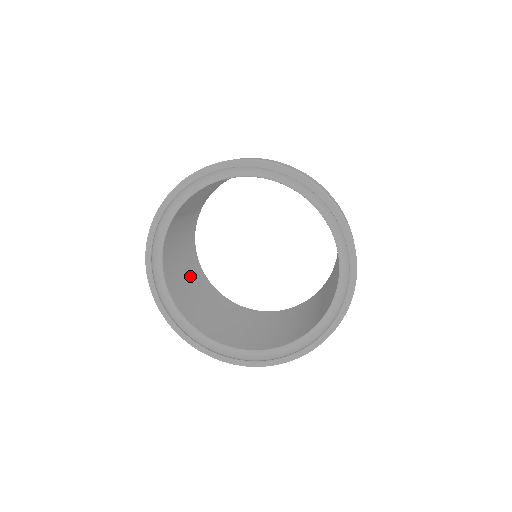
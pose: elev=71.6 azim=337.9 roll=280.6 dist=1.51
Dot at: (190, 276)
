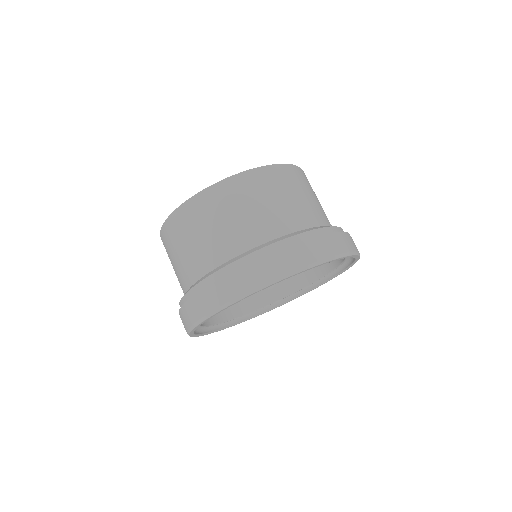
Dot at: occluded
